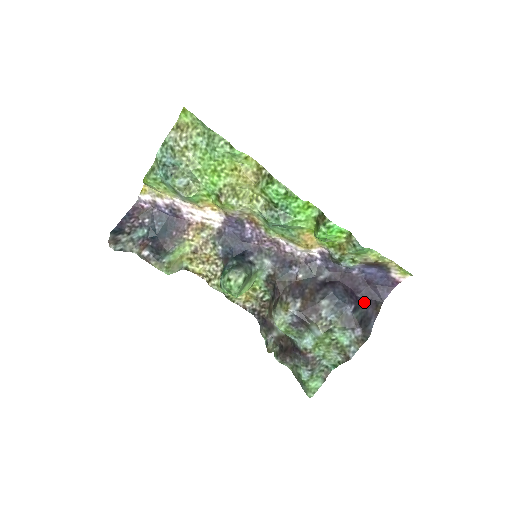
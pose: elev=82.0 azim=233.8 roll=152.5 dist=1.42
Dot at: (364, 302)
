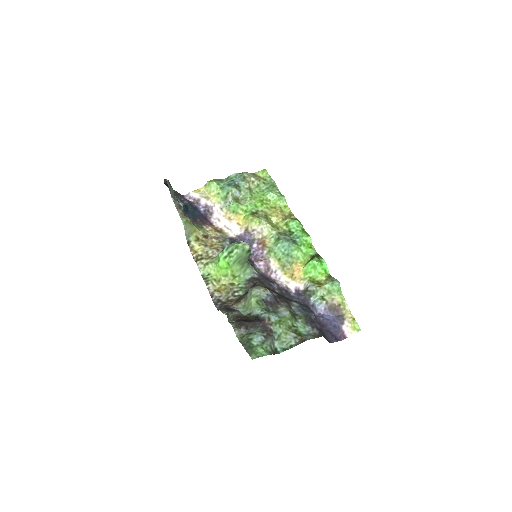
Dot at: (319, 331)
